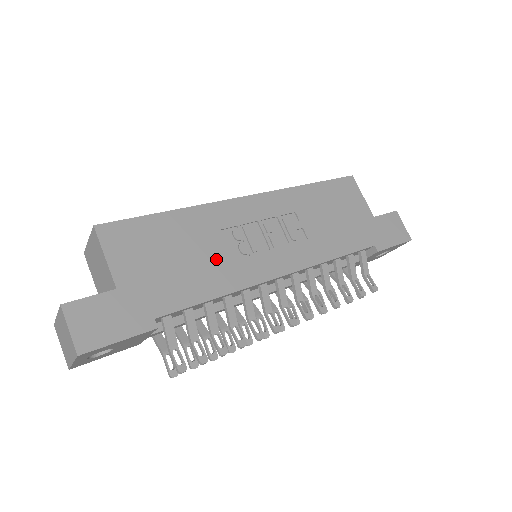
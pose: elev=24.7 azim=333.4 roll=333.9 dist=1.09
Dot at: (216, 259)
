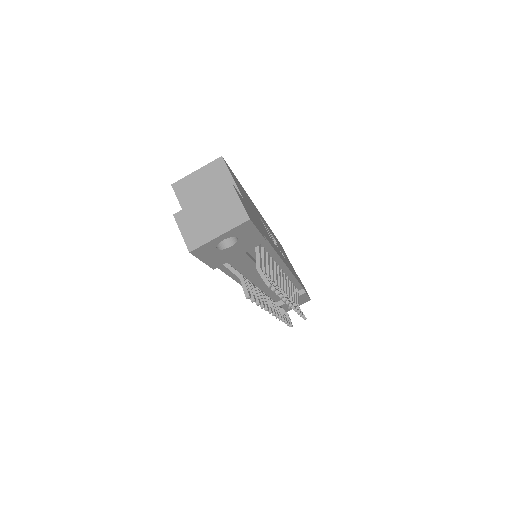
Dot at: (265, 230)
